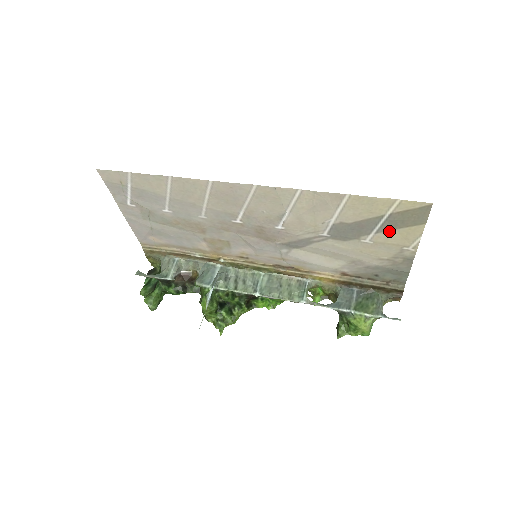
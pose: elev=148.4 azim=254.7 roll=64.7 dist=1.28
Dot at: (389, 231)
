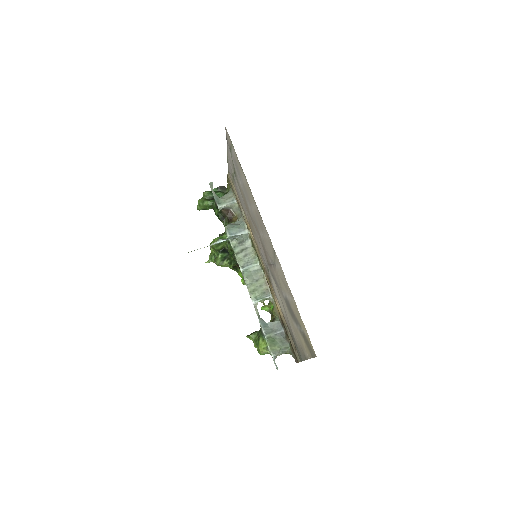
Dot at: (302, 336)
